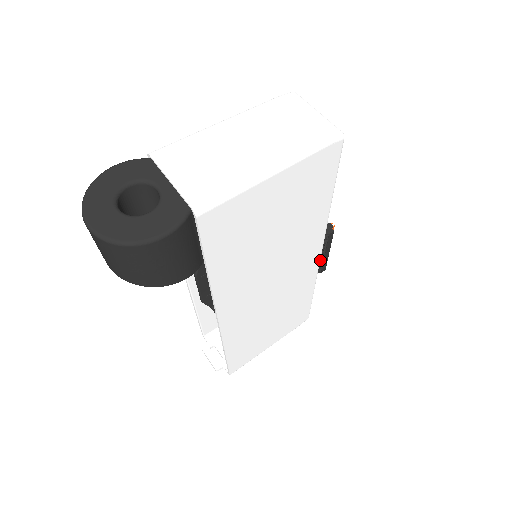
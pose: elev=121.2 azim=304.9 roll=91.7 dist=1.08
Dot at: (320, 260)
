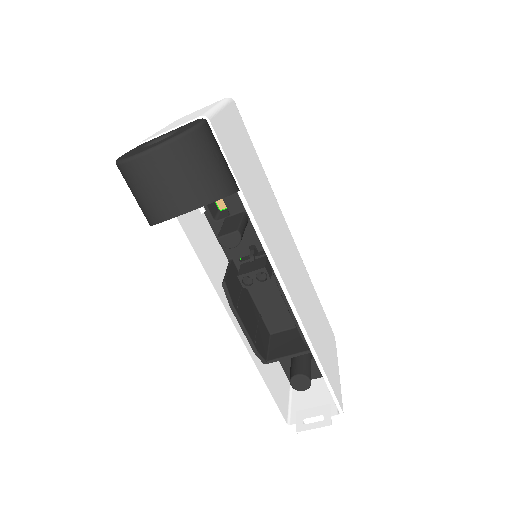
Dot at: occluded
